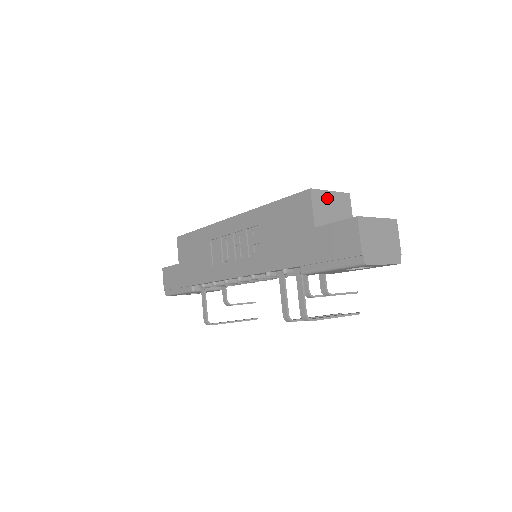
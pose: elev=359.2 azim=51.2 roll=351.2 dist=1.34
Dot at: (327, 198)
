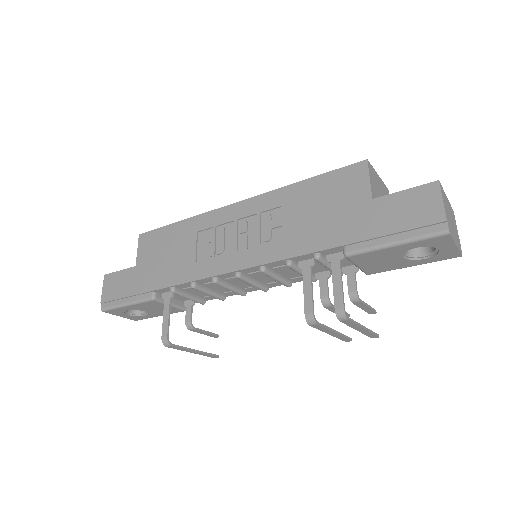
Dot at: (377, 179)
